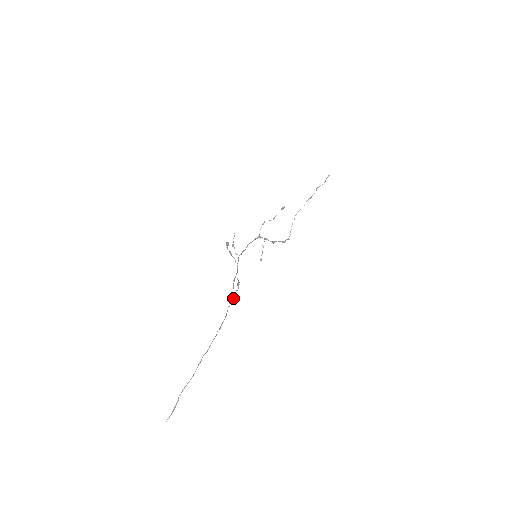
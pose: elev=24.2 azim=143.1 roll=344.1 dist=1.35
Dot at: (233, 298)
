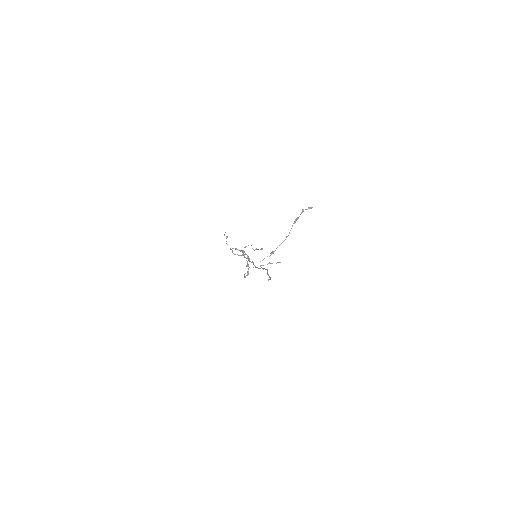
Dot at: occluded
